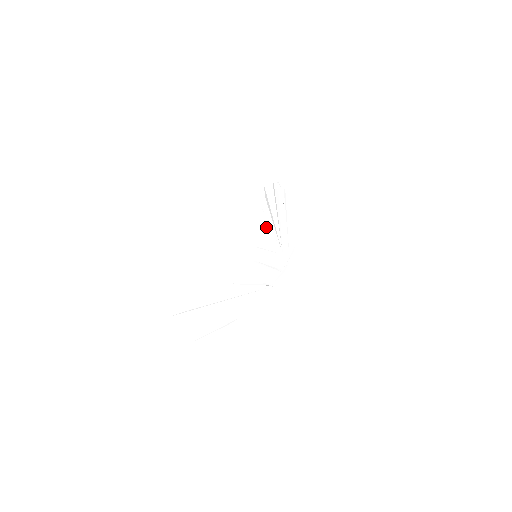
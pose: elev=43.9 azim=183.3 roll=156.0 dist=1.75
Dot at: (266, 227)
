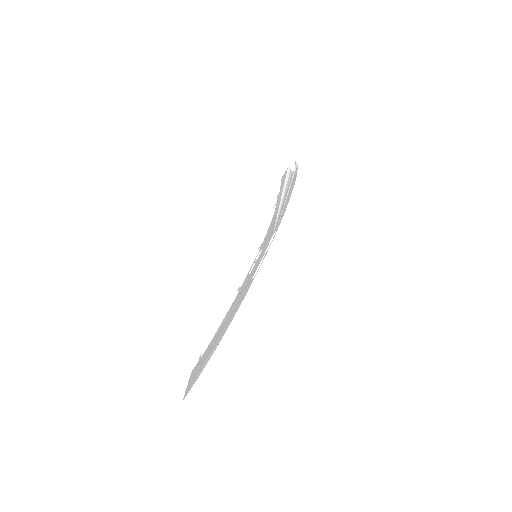
Dot at: (272, 218)
